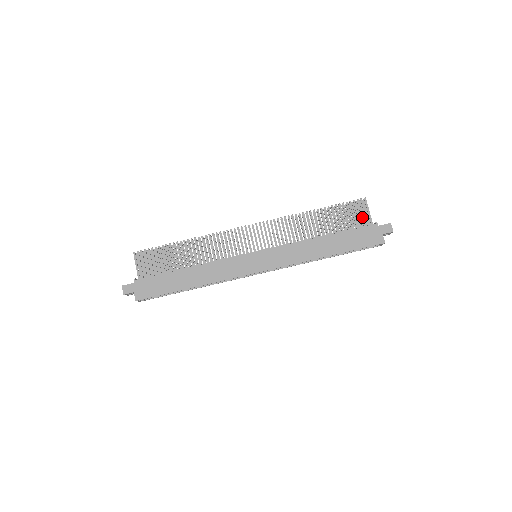
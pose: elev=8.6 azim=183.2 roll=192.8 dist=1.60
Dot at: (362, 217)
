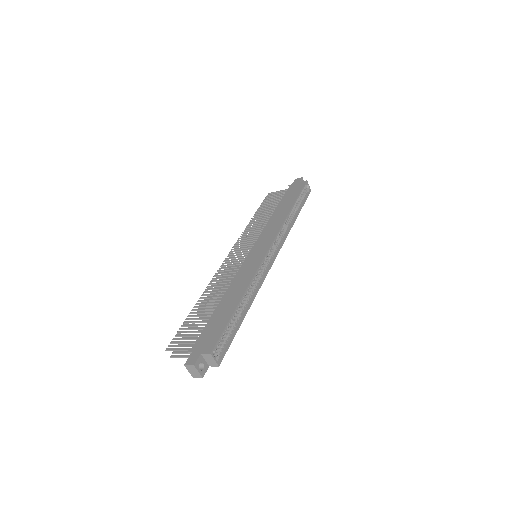
Dot at: (279, 194)
